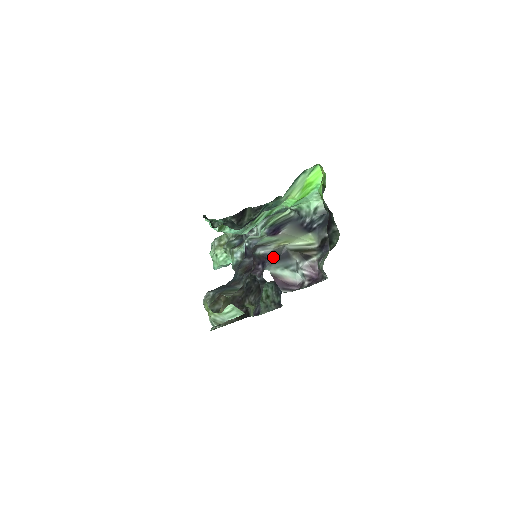
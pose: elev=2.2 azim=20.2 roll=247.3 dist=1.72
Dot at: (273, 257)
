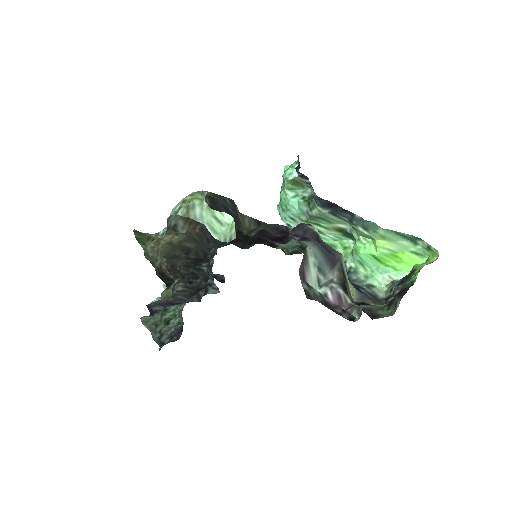
Dot at: (323, 245)
